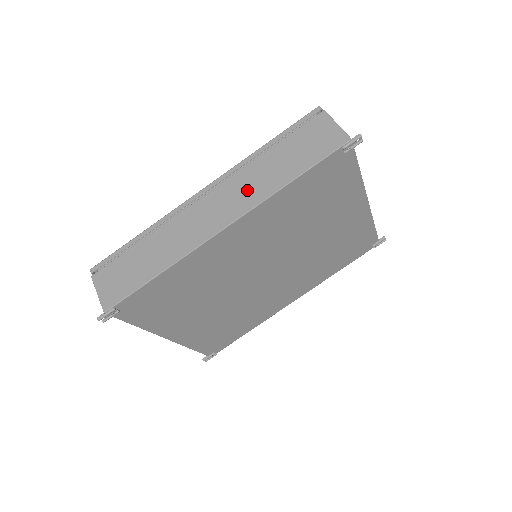
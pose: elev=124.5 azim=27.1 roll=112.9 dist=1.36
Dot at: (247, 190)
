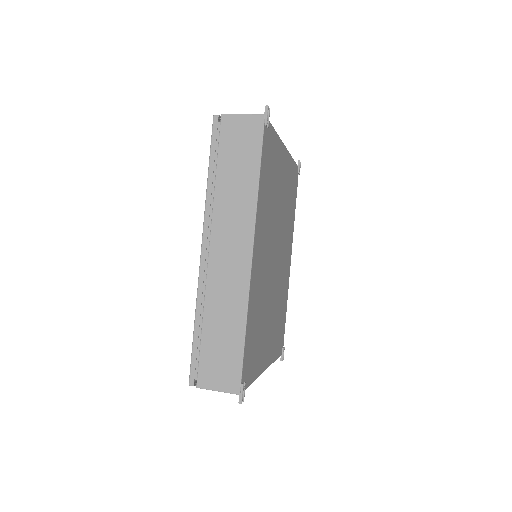
Dot at: (236, 215)
